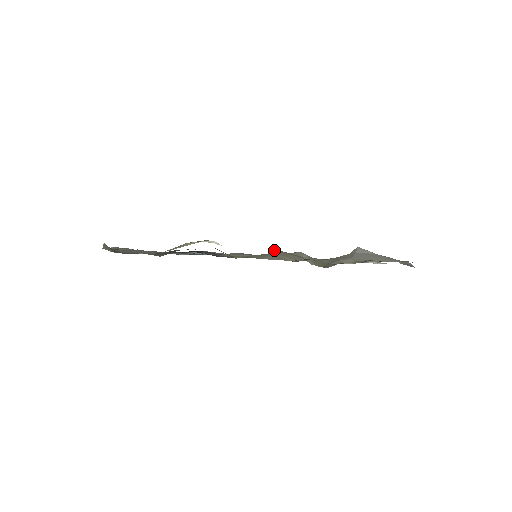
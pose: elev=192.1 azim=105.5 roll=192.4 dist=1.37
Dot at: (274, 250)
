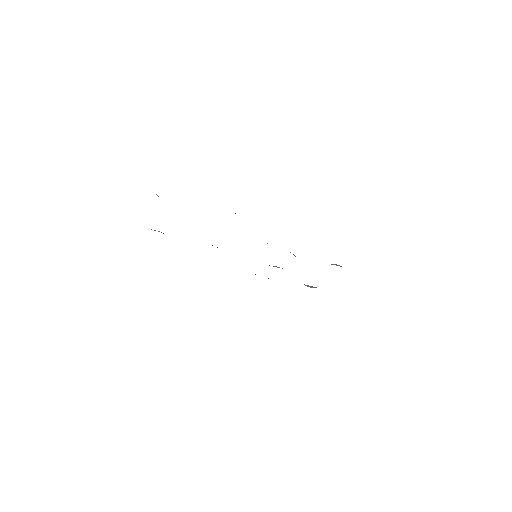
Dot at: occluded
